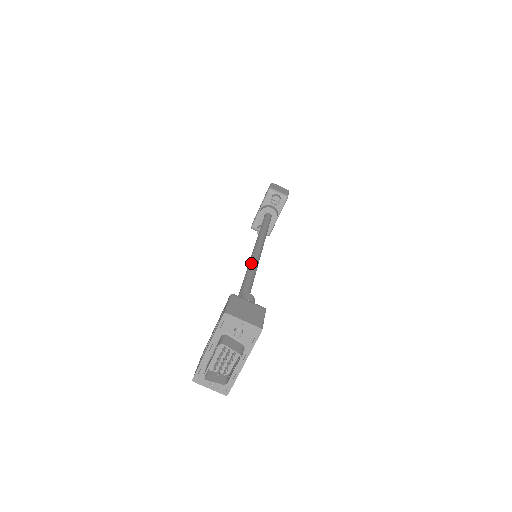
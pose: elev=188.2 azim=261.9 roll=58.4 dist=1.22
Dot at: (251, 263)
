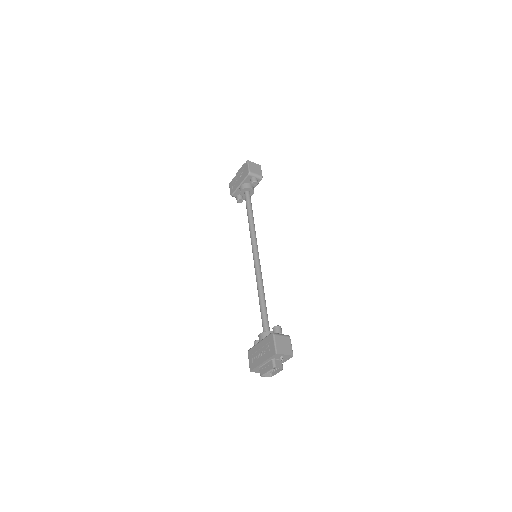
Dot at: (258, 270)
